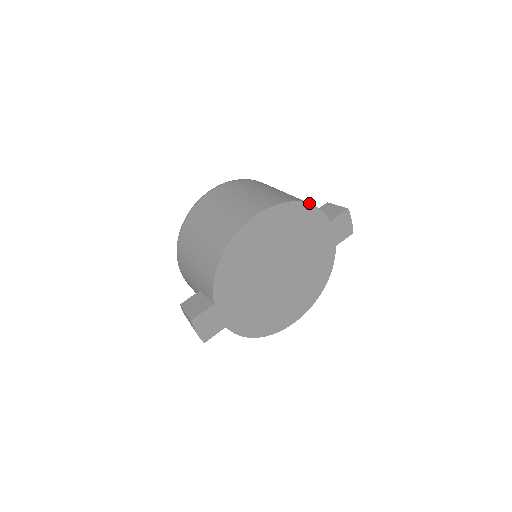
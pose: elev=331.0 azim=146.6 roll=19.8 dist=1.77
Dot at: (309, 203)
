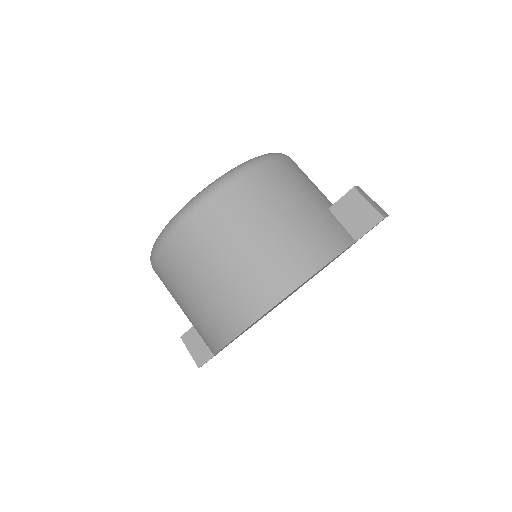
Dot at: (325, 265)
